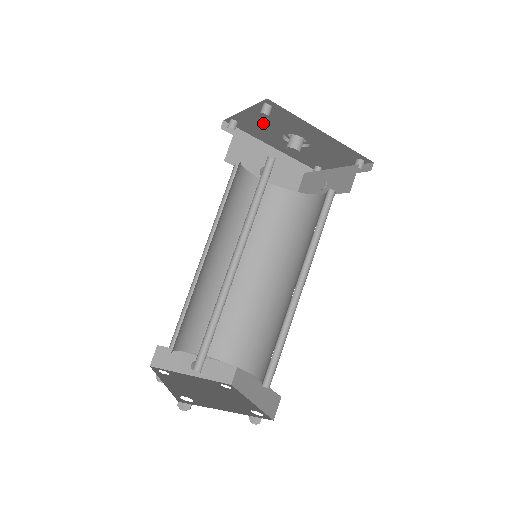
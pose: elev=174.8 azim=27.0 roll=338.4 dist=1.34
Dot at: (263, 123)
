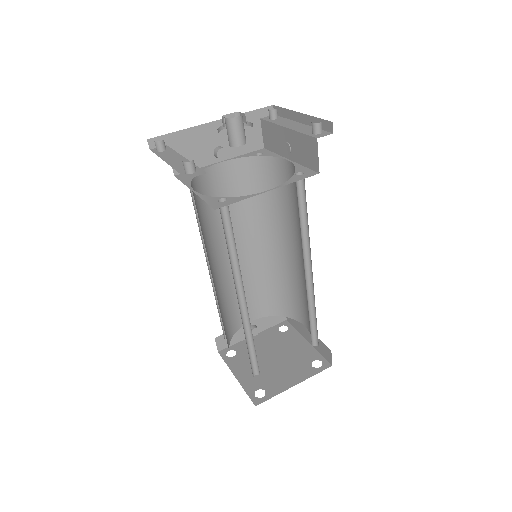
Dot at: occluded
